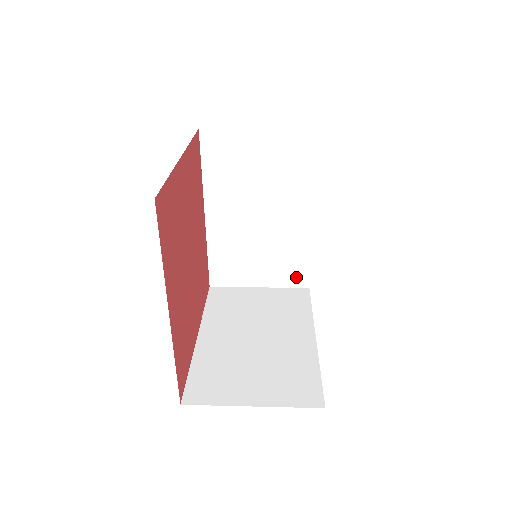
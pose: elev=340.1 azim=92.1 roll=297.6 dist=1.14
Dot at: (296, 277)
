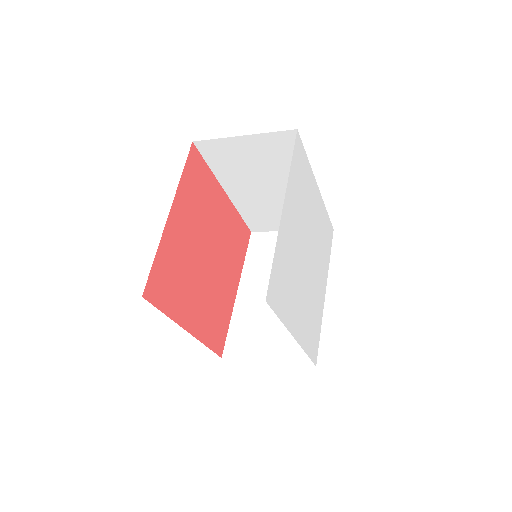
Dot at: occluded
